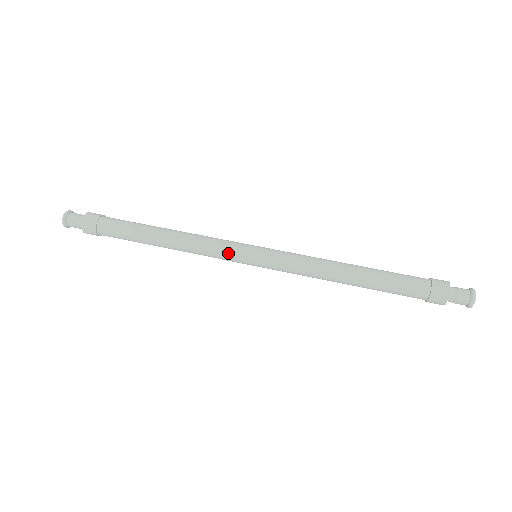
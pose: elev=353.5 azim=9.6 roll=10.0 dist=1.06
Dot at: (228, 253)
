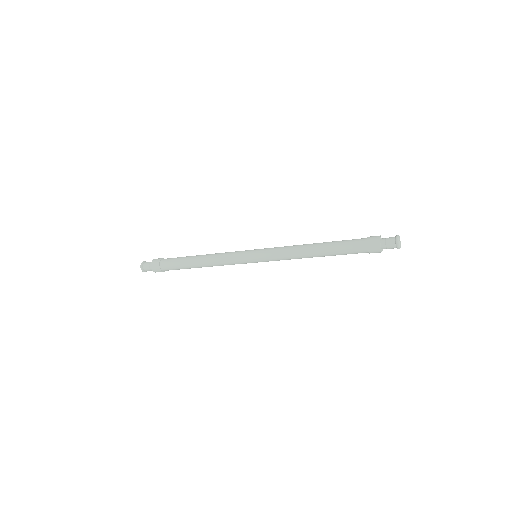
Dot at: (237, 256)
